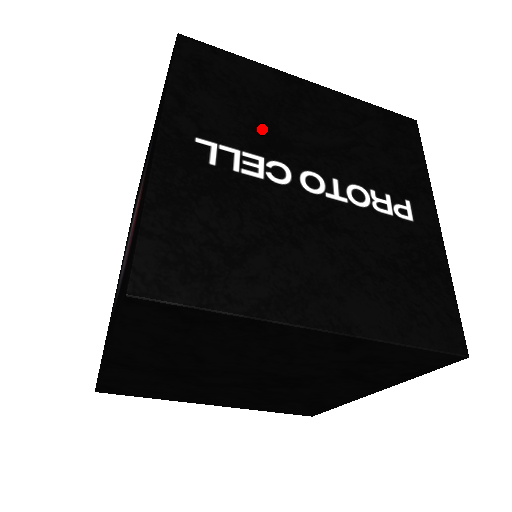
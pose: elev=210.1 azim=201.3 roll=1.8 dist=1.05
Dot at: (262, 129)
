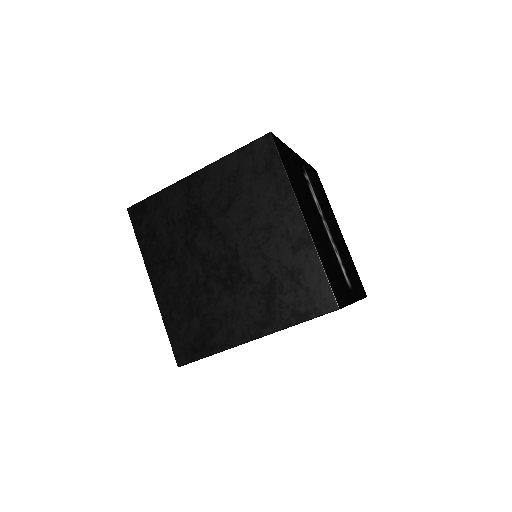
Dot at: (322, 203)
